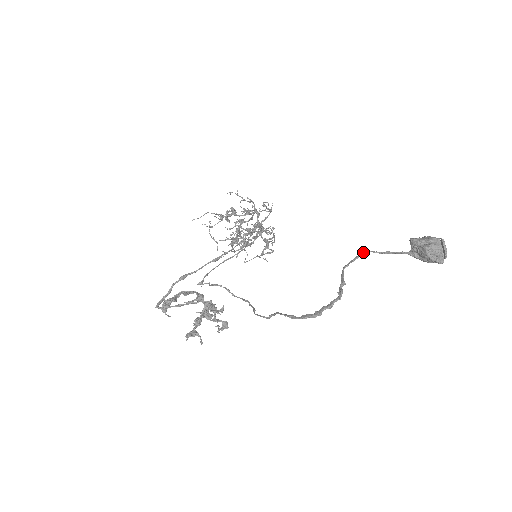
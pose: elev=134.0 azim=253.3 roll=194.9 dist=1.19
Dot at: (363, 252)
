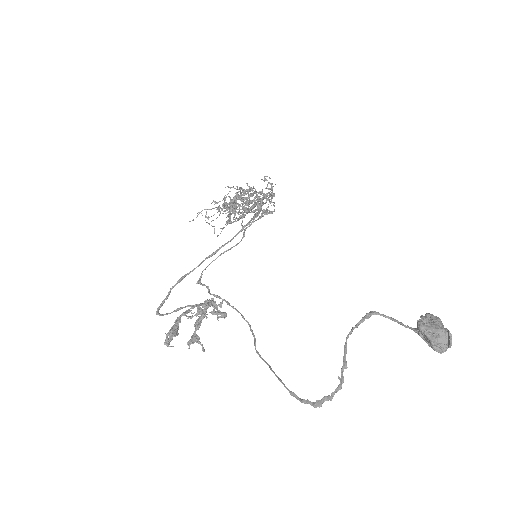
Dot at: (368, 314)
